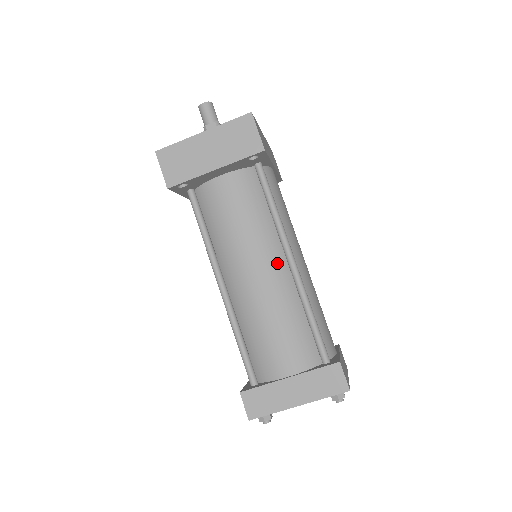
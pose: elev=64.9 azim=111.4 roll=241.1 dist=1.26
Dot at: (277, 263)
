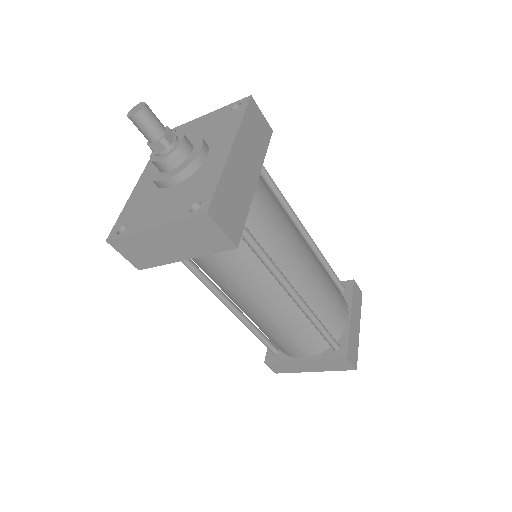
Dot at: (278, 297)
